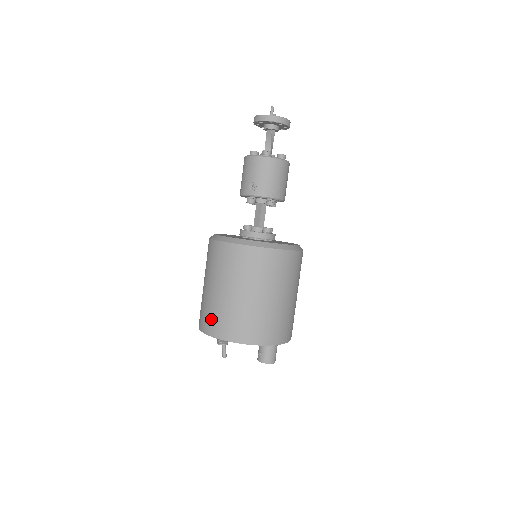
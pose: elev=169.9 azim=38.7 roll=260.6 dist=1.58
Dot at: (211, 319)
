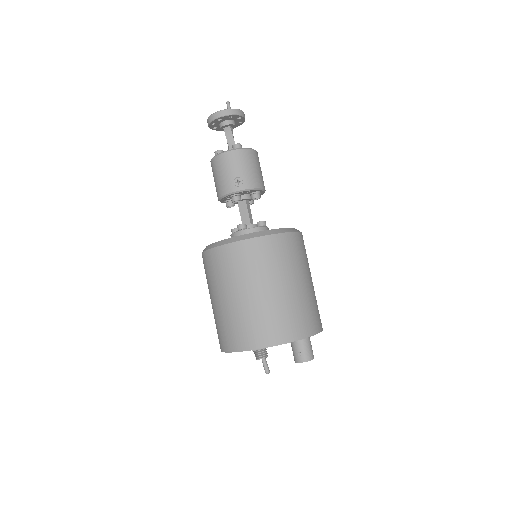
Dot at: (251, 330)
